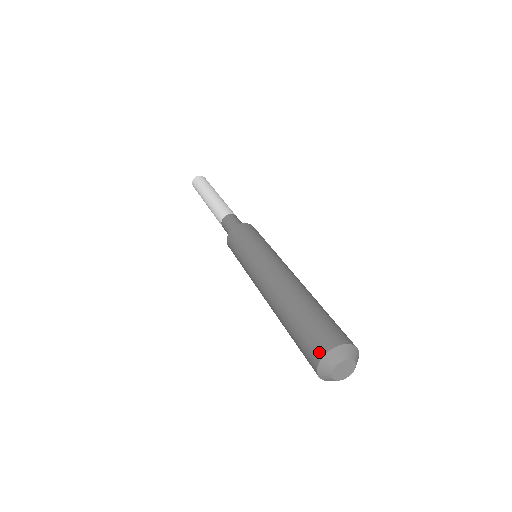
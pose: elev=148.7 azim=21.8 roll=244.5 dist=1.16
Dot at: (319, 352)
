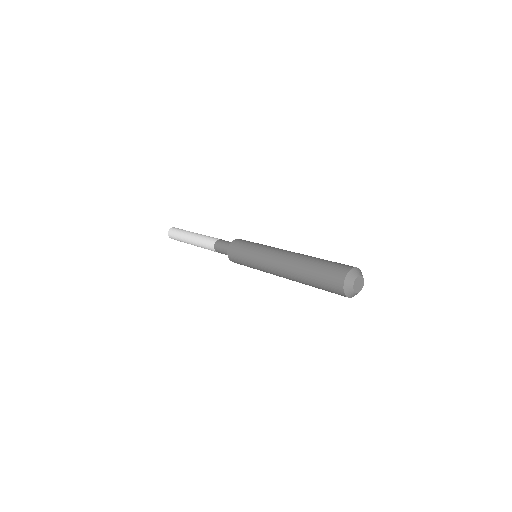
Dot at: (341, 276)
